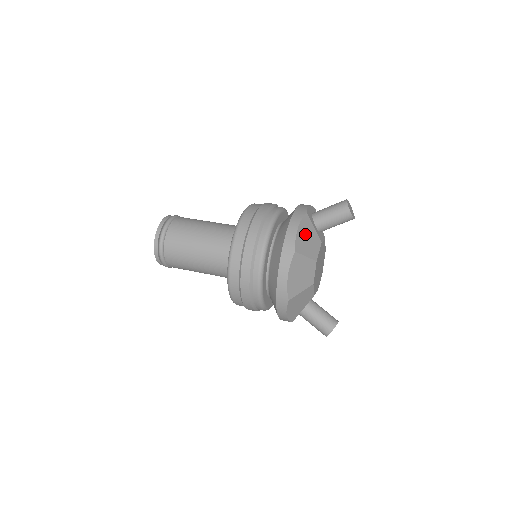
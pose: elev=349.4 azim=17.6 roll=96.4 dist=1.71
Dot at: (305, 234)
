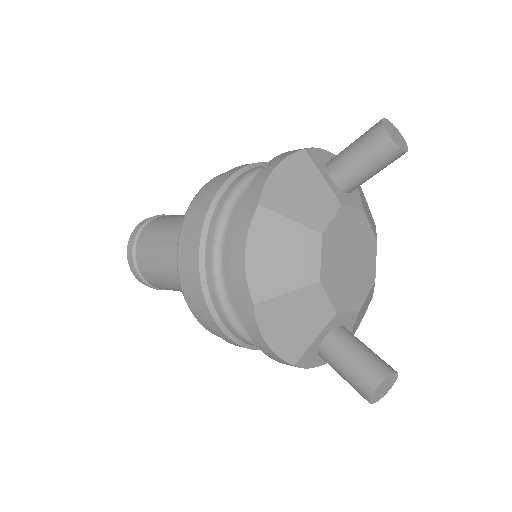
Dot at: (294, 182)
